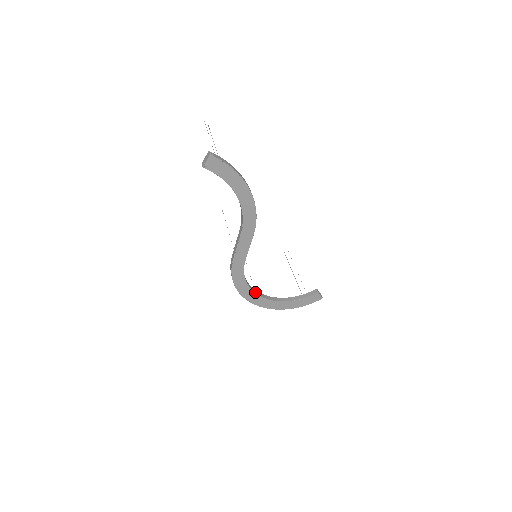
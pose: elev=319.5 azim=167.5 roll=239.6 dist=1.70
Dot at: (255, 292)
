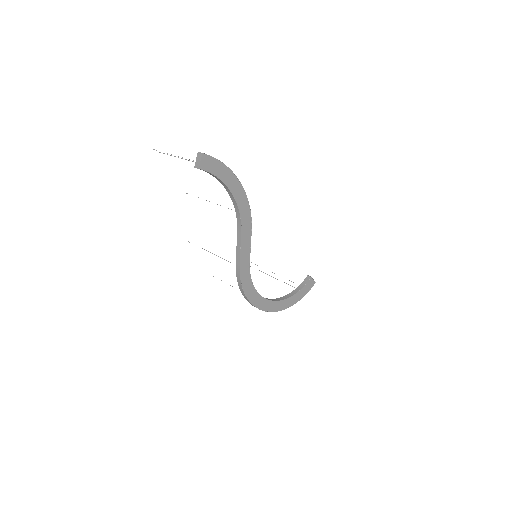
Dot at: (263, 297)
